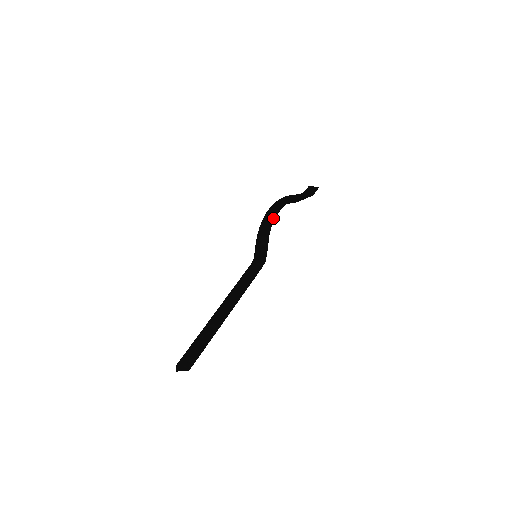
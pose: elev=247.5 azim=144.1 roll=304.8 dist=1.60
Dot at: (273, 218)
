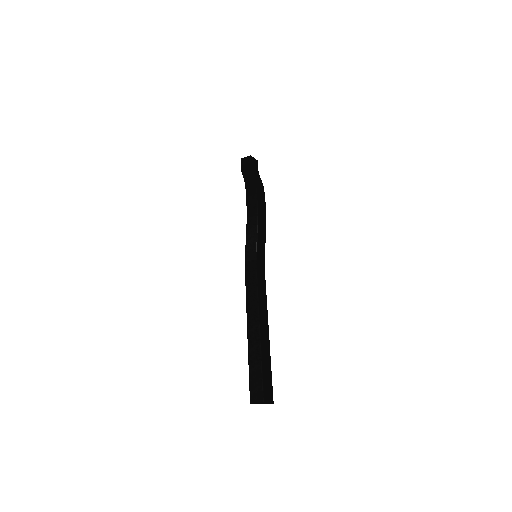
Dot at: (265, 213)
